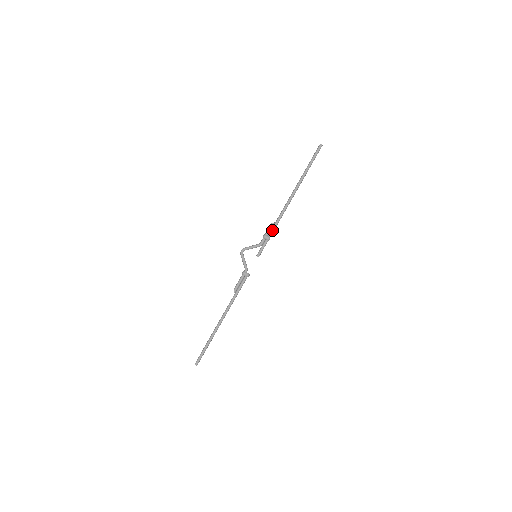
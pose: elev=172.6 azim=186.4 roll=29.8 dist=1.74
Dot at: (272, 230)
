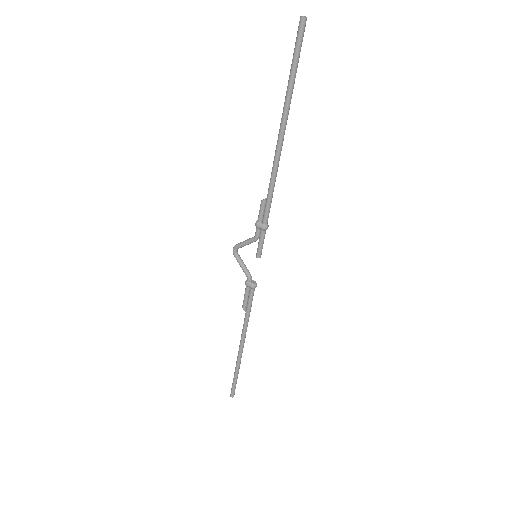
Dot at: (264, 212)
